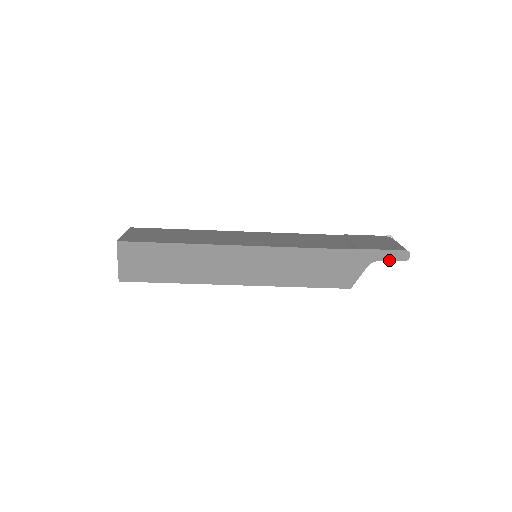
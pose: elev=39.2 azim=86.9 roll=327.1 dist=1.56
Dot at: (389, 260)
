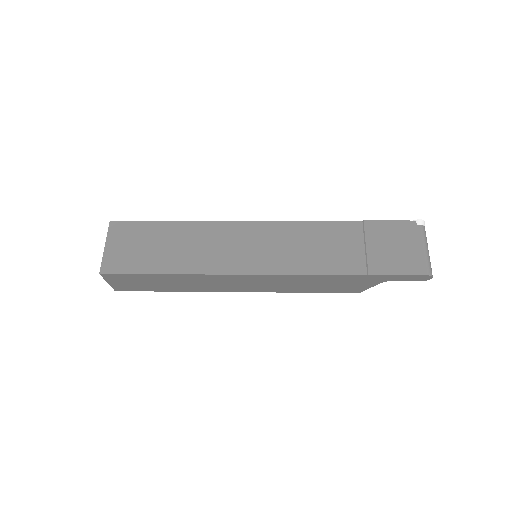
Dot at: (406, 280)
